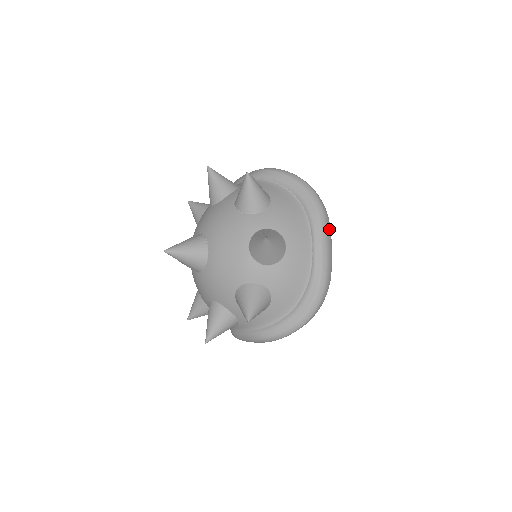
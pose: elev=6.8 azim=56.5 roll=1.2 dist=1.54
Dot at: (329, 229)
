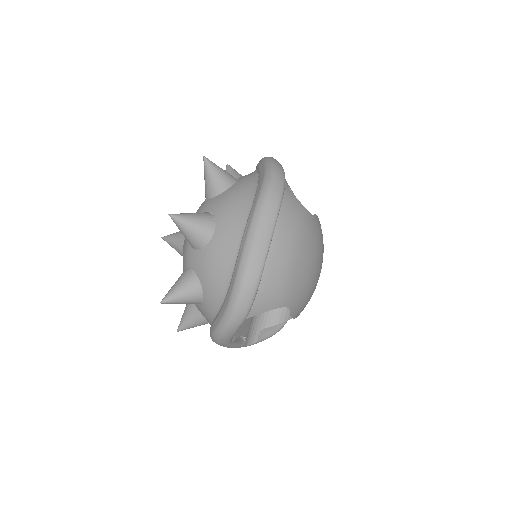
Dot at: (269, 214)
